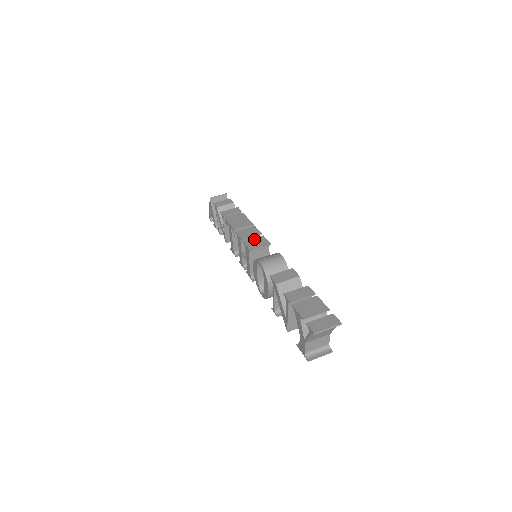
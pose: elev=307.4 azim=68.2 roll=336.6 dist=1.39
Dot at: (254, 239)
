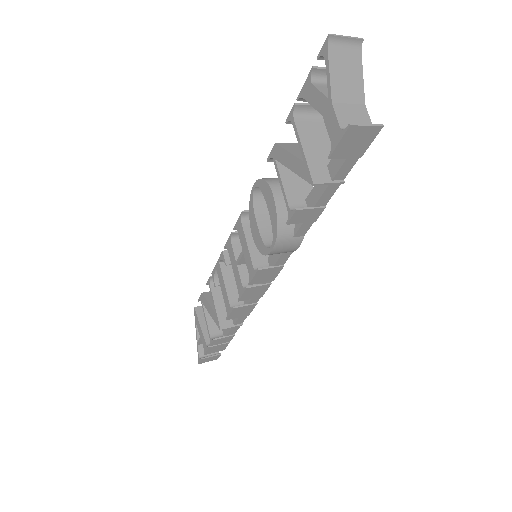
Dot at: occluded
